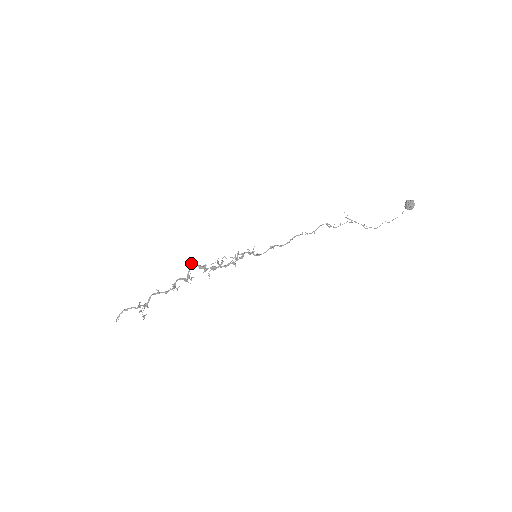
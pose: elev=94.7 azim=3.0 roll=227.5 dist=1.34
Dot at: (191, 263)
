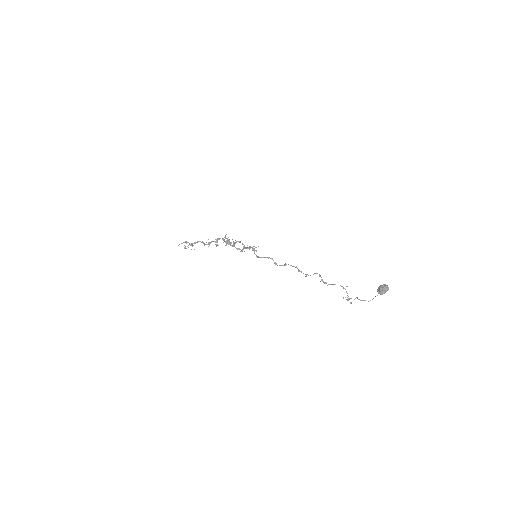
Dot at: occluded
